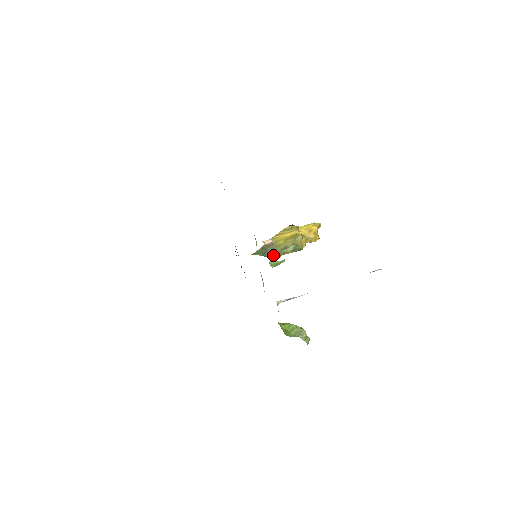
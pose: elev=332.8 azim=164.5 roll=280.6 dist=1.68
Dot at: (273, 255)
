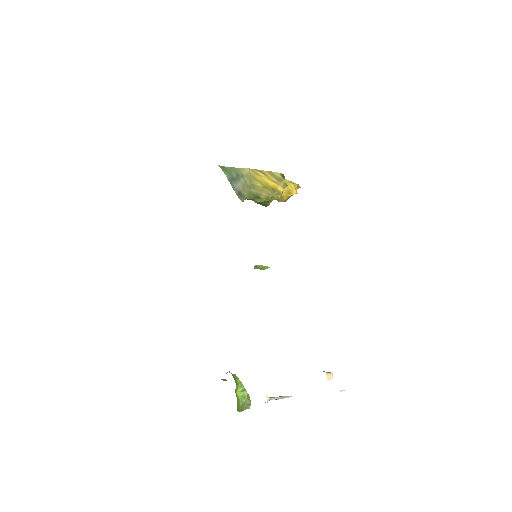
Dot at: (241, 193)
